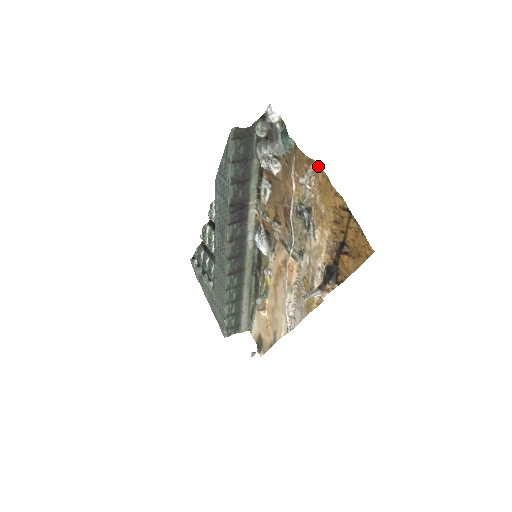
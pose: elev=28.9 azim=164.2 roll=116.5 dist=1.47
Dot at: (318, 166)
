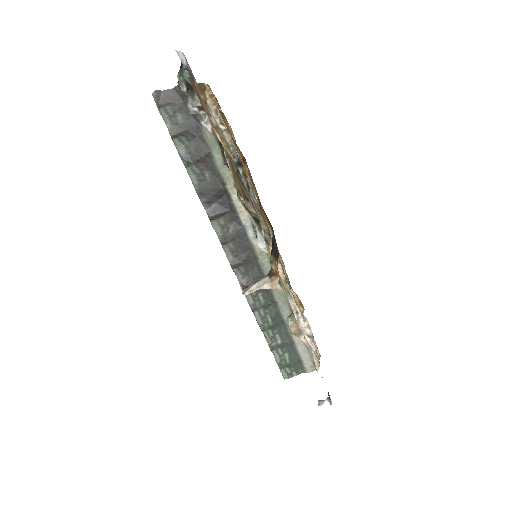
Dot at: occluded
